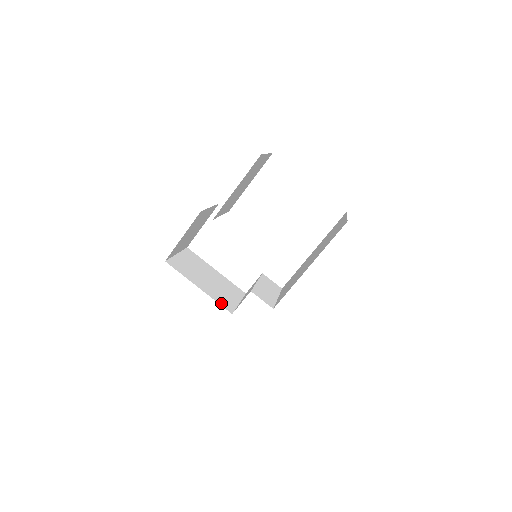
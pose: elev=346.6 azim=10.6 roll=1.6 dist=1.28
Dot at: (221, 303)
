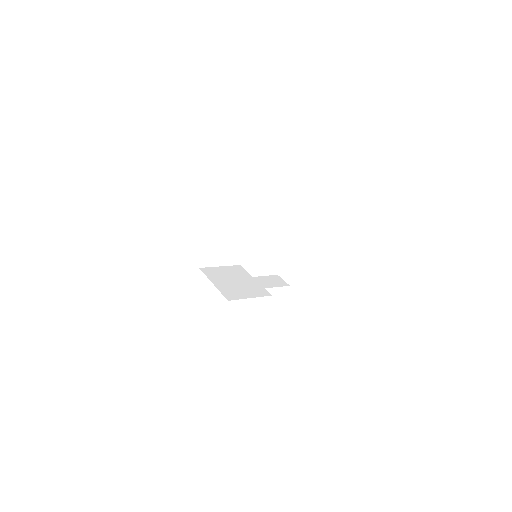
Dot at: (225, 294)
